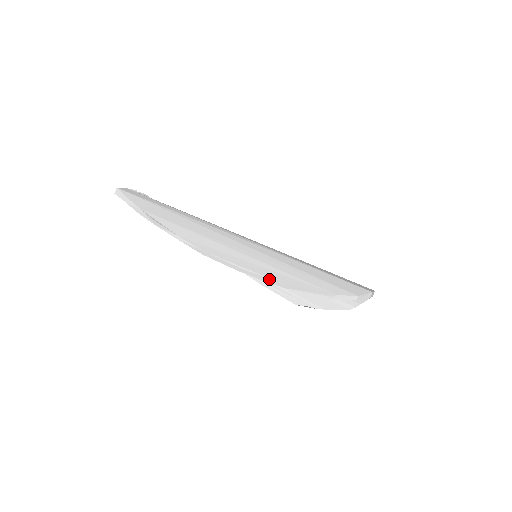
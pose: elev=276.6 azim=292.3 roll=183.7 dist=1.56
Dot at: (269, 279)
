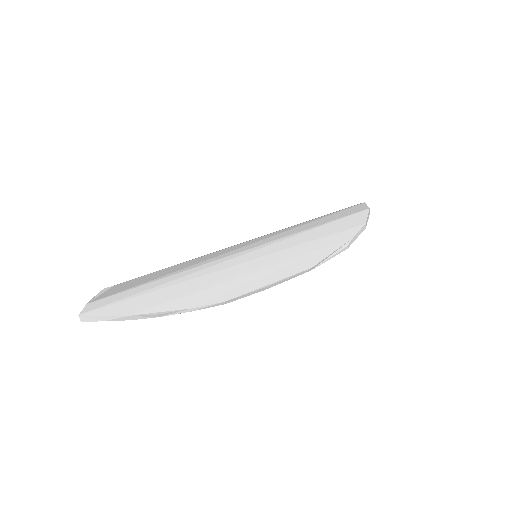
Dot at: (296, 275)
